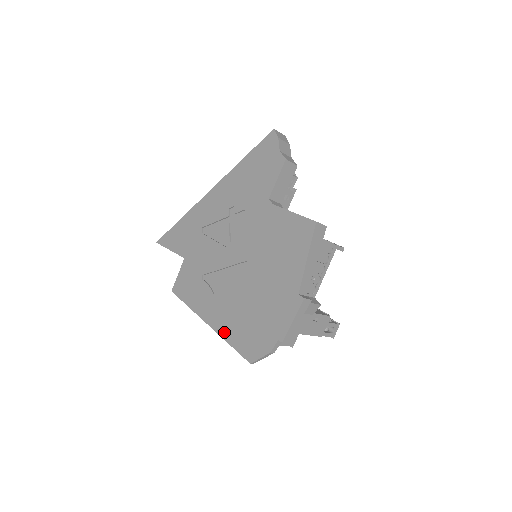
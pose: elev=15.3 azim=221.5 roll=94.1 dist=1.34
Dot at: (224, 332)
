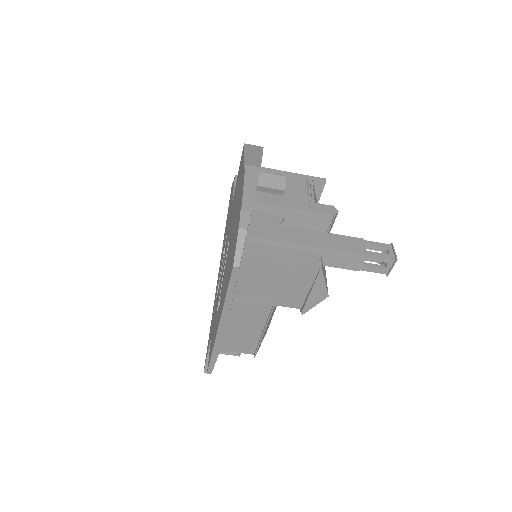
Dot at: (223, 301)
